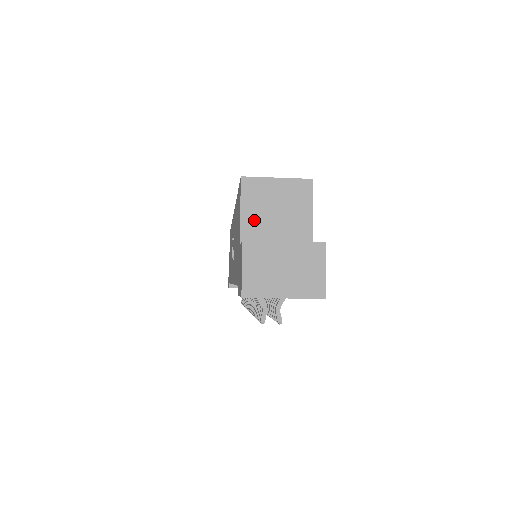
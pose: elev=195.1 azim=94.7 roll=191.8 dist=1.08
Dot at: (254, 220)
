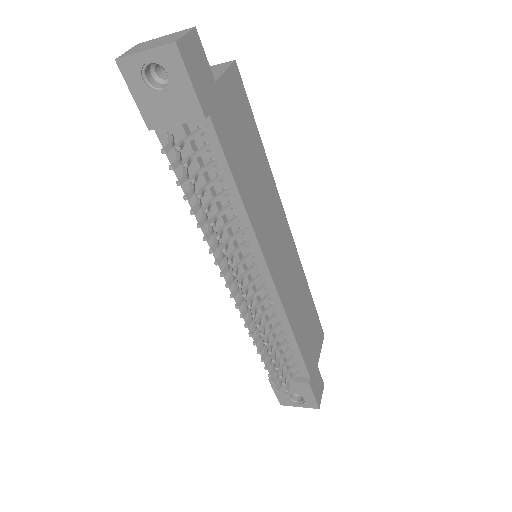
Dot at: occluded
